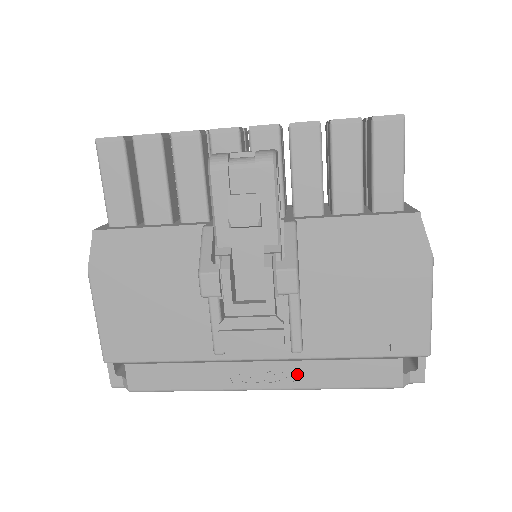
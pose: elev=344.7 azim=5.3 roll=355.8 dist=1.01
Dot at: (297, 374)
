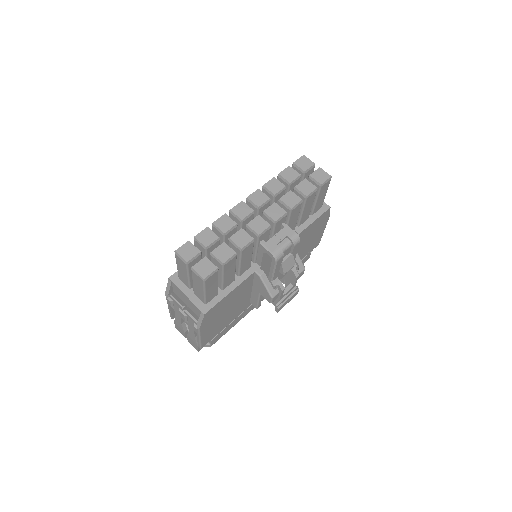
Dot at: occluded
